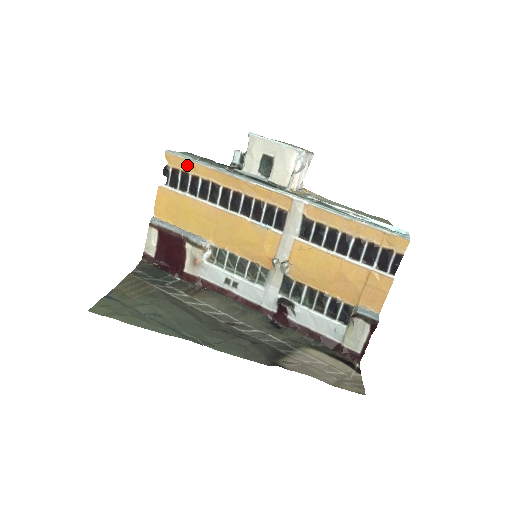
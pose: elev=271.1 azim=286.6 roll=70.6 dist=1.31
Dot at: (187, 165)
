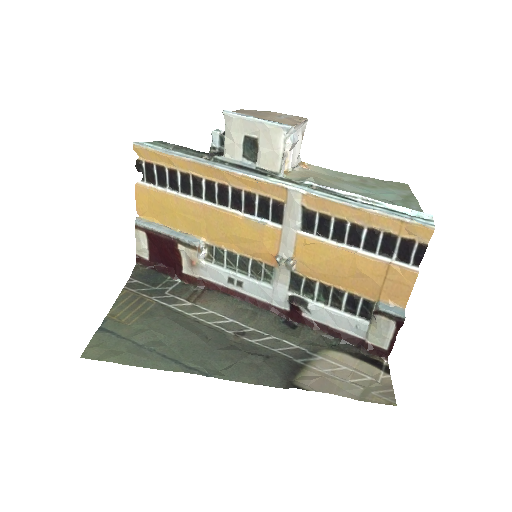
Dot at: (160, 158)
